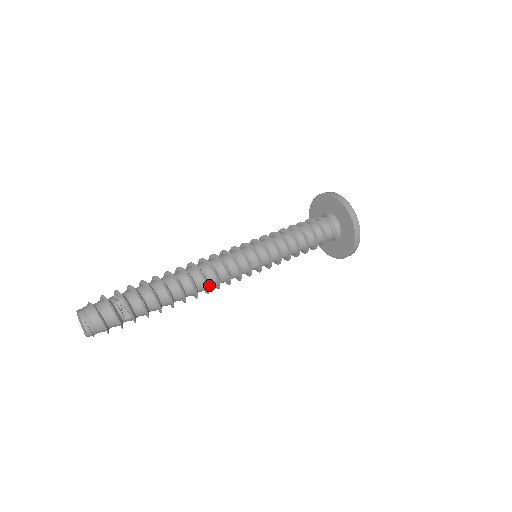
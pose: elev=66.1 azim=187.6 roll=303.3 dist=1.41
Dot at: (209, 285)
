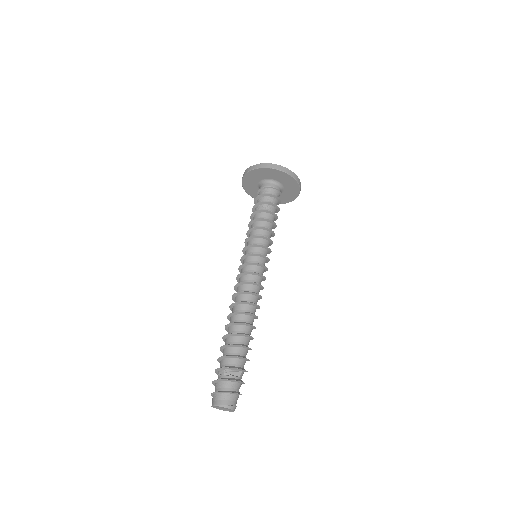
Dot at: (254, 303)
